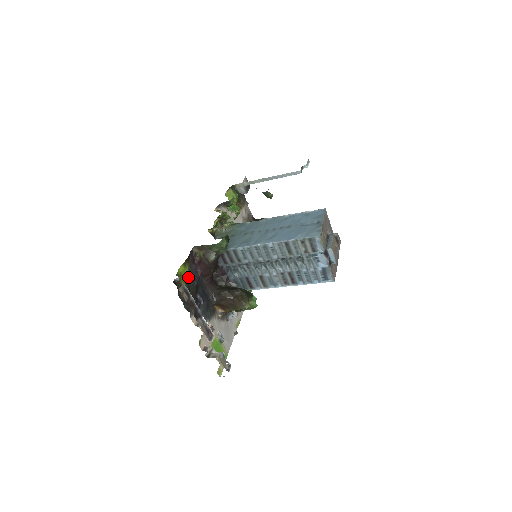
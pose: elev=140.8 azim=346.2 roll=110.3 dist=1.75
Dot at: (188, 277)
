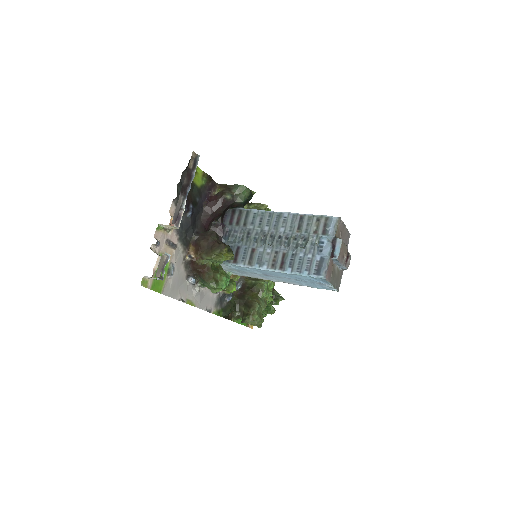
Dot at: (197, 186)
